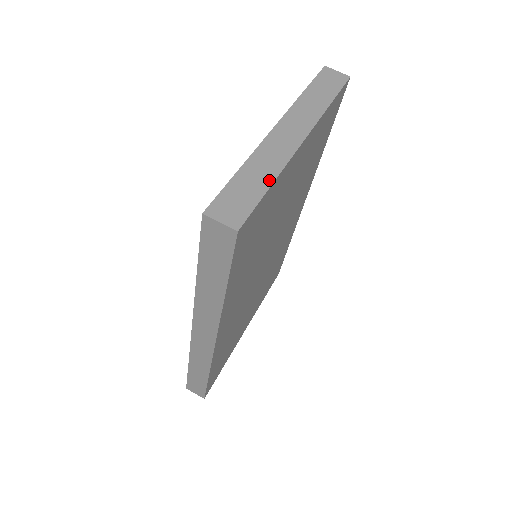
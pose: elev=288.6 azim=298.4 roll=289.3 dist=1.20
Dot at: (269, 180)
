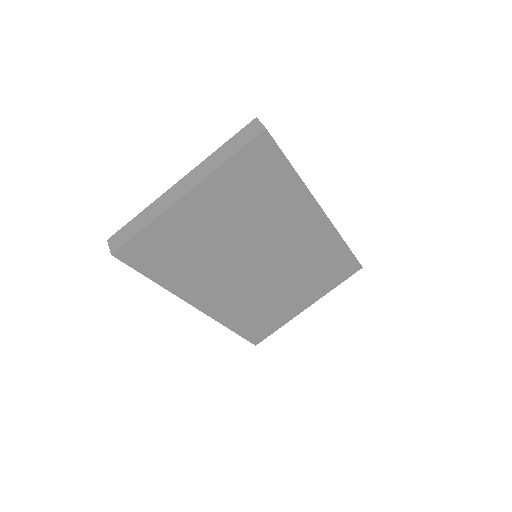
Dot at: (146, 224)
